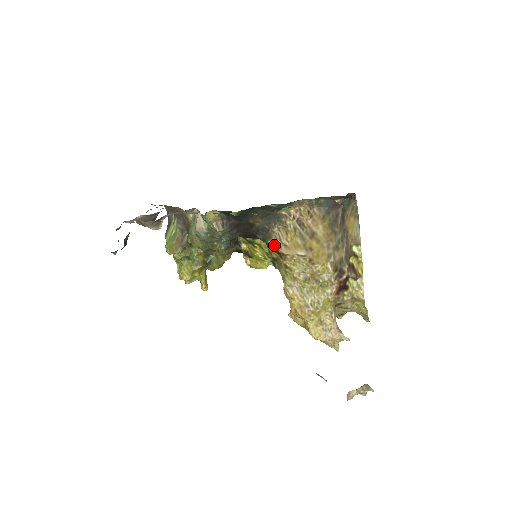
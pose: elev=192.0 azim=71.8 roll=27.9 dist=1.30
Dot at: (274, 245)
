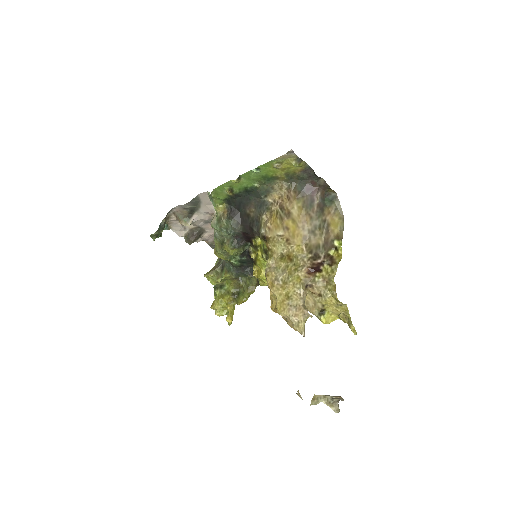
Dot at: (263, 232)
